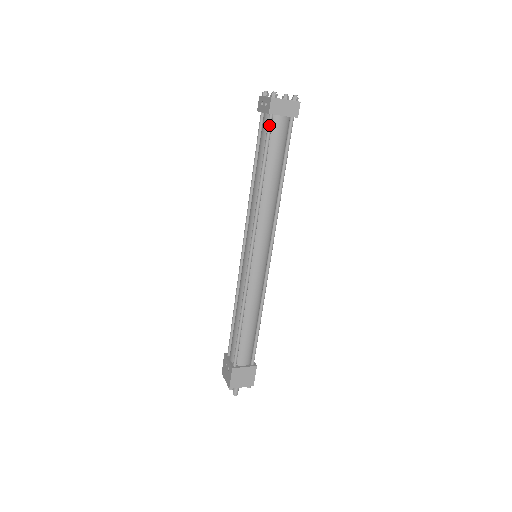
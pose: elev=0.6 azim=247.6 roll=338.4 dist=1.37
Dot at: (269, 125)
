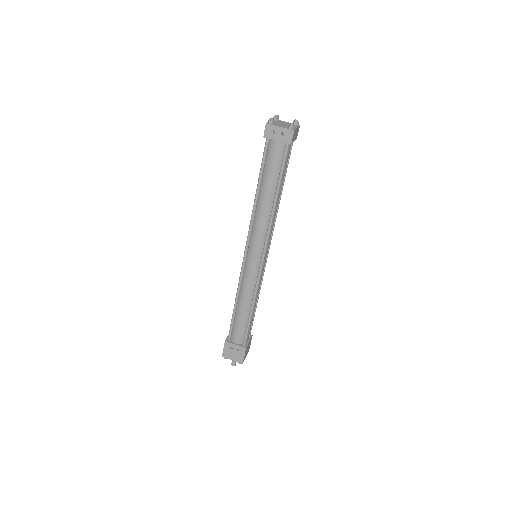
Dot at: (287, 152)
